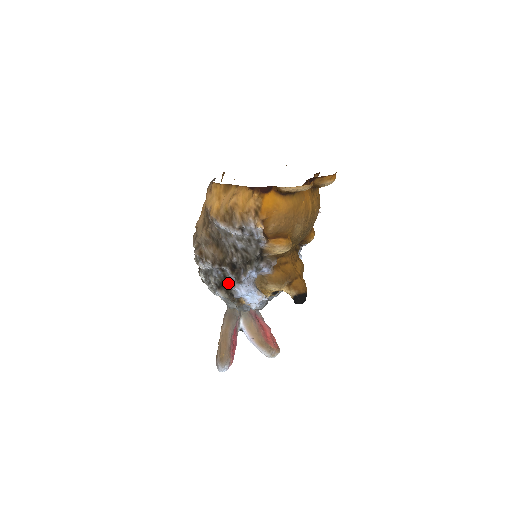
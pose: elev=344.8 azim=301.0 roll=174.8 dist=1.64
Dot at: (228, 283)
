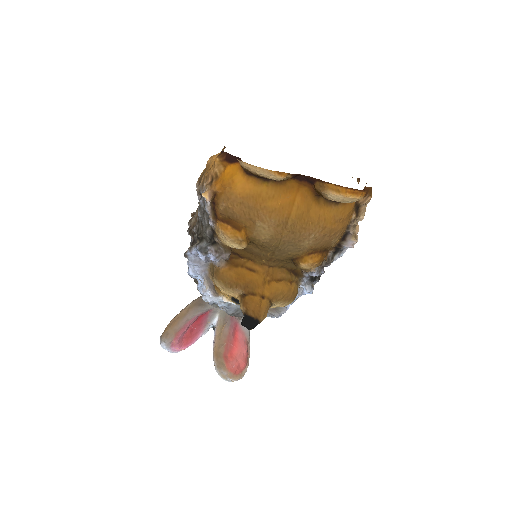
Dot at: occluded
